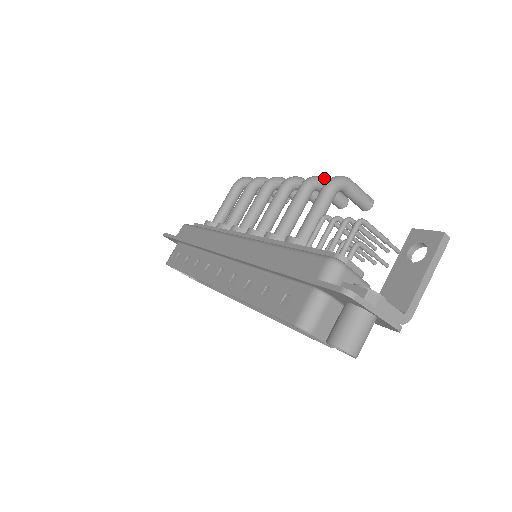
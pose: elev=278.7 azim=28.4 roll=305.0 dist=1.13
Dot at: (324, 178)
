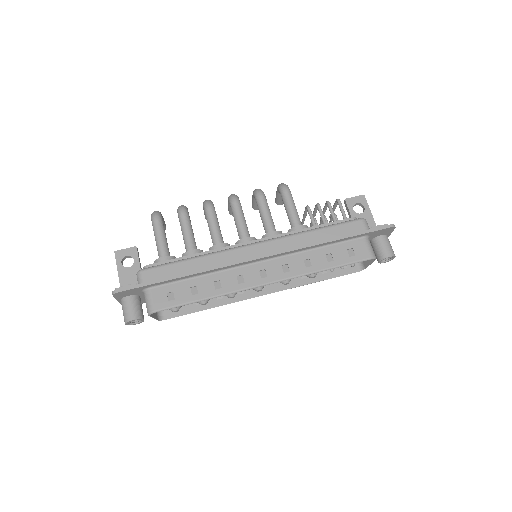
Dot at: occluded
